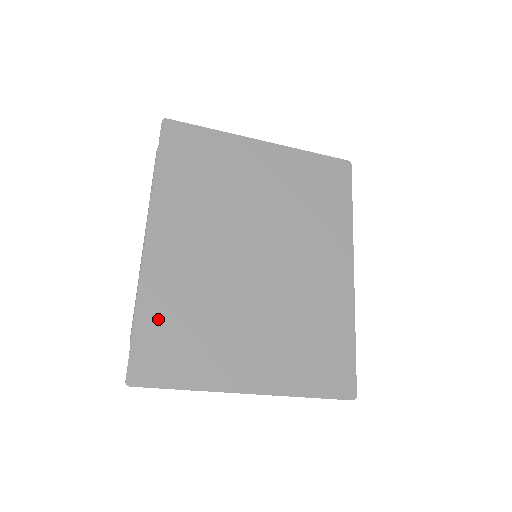
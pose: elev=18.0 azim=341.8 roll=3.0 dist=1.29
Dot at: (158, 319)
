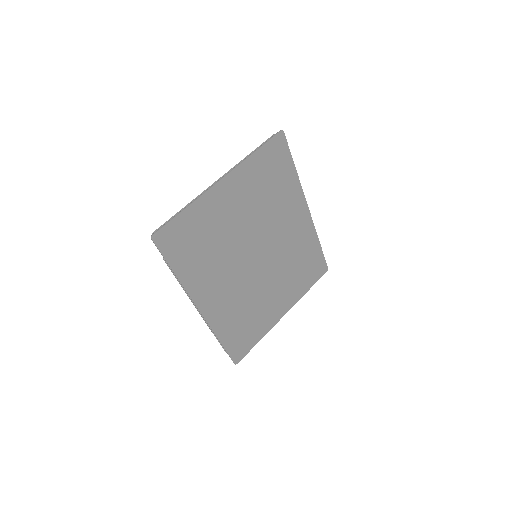
Dot at: (231, 333)
